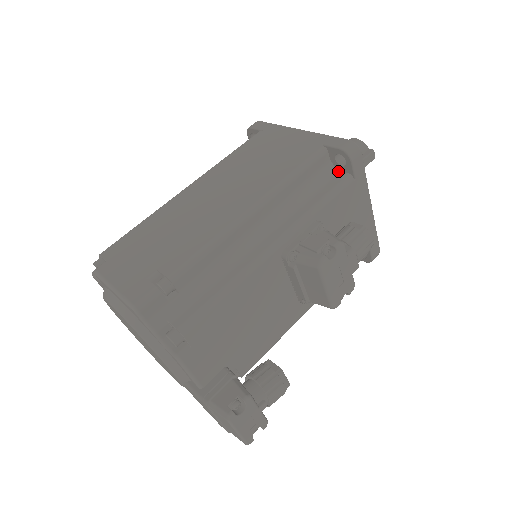
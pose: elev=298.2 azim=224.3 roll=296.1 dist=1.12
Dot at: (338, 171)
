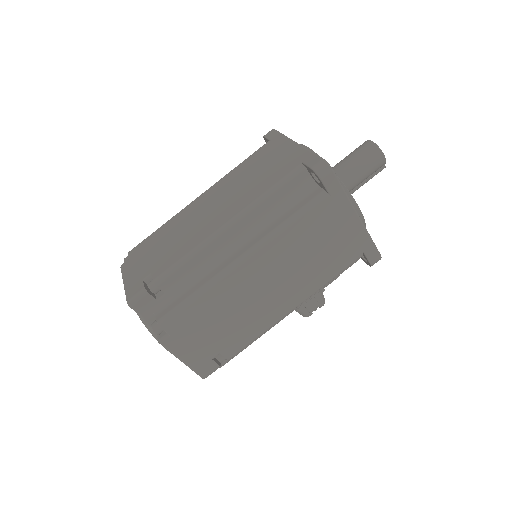
Dot at: occluded
